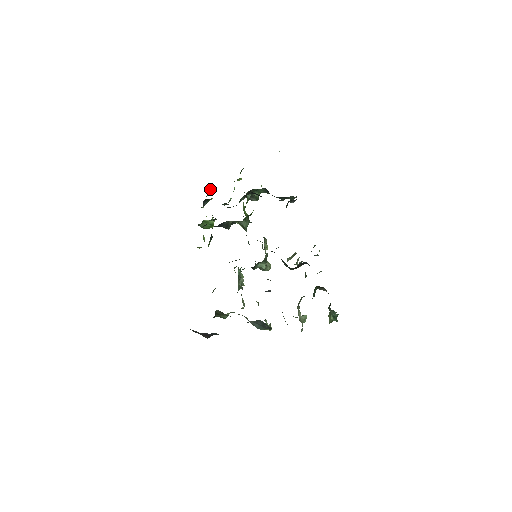
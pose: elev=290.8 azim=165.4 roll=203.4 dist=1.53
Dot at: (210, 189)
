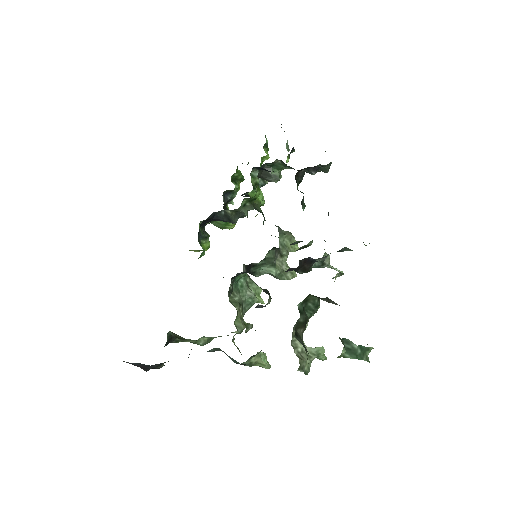
Dot at: (243, 179)
